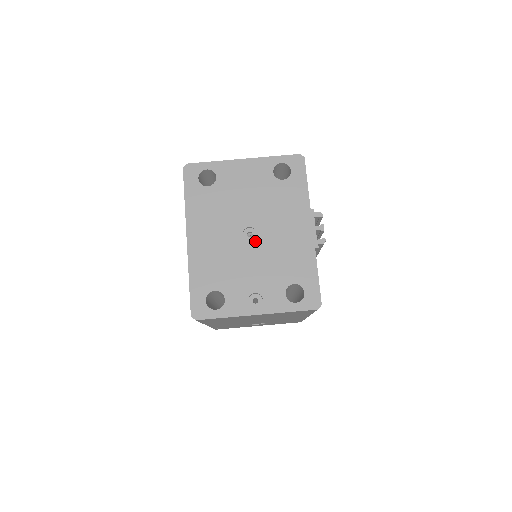
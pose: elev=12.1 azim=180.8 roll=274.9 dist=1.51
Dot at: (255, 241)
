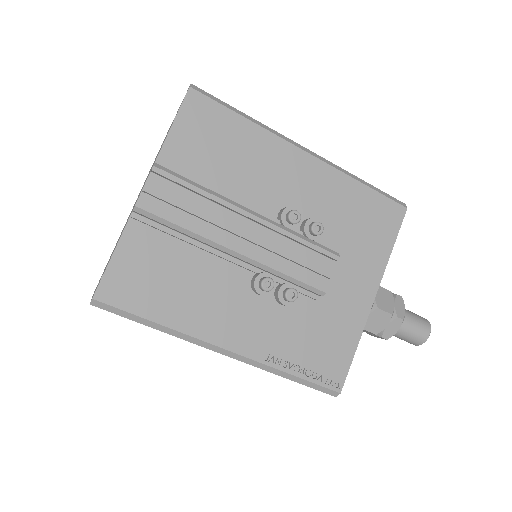
Dot at: occluded
